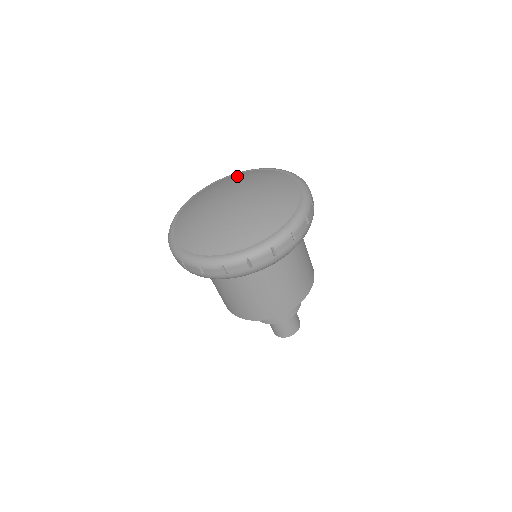
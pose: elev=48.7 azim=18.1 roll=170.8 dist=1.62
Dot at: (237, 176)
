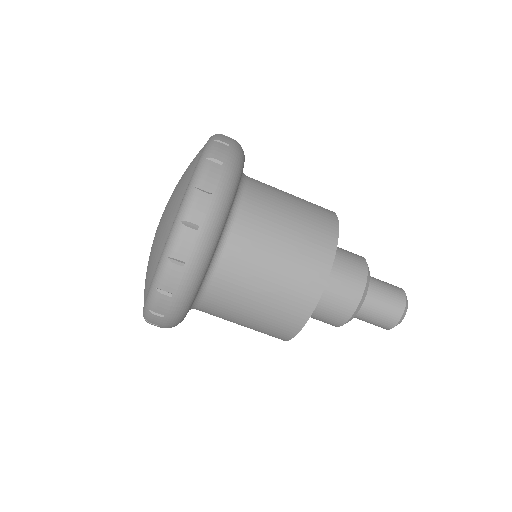
Dot at: occluded
